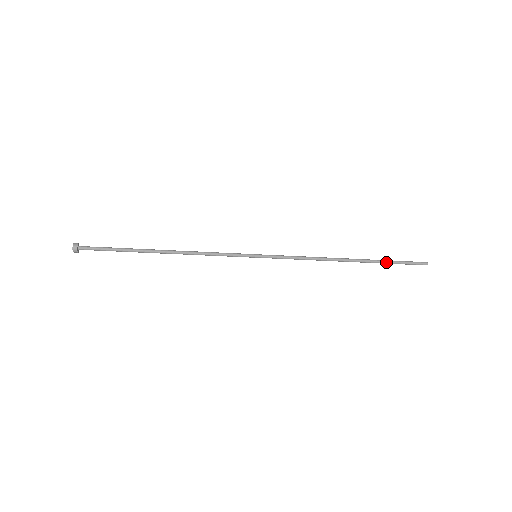
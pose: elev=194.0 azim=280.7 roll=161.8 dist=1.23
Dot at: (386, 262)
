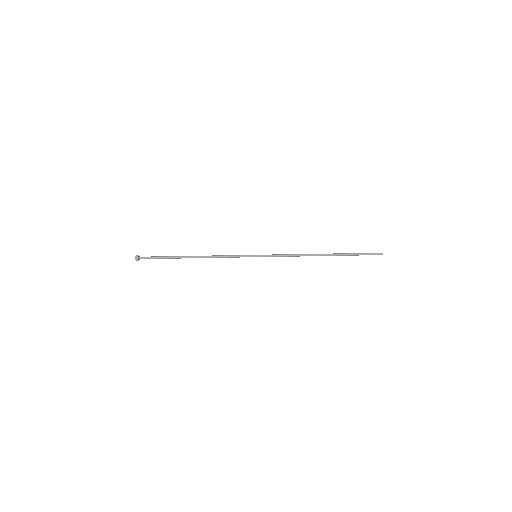
Dot at: occluded
